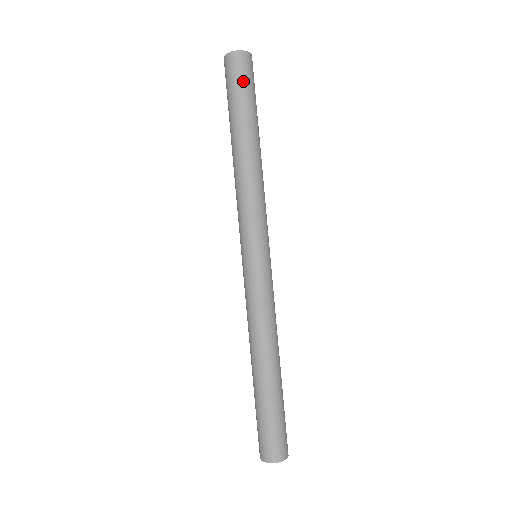
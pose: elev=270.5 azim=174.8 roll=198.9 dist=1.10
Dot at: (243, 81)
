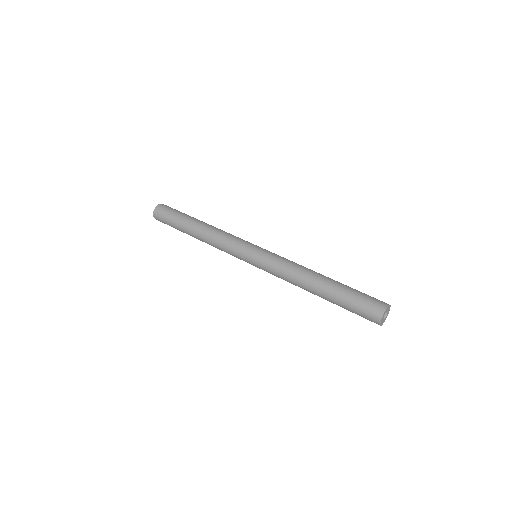
Dot at: (176, 210)
